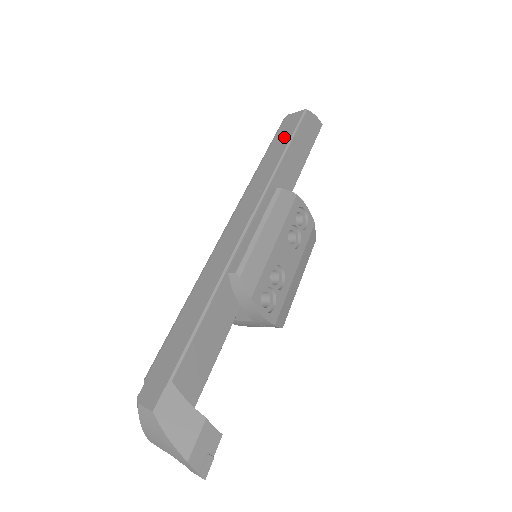
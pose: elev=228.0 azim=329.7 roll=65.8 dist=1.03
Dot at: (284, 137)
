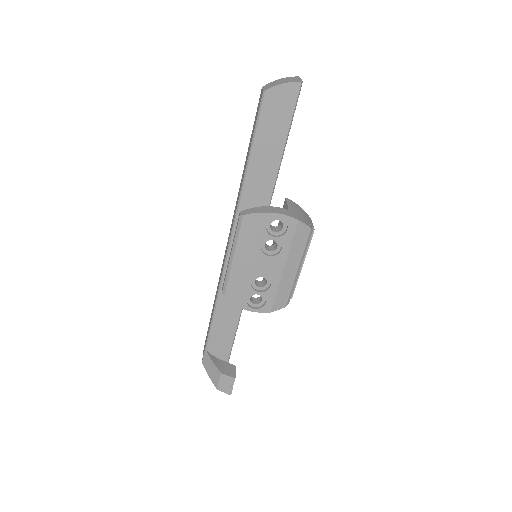
Dot at: (251, 137)
